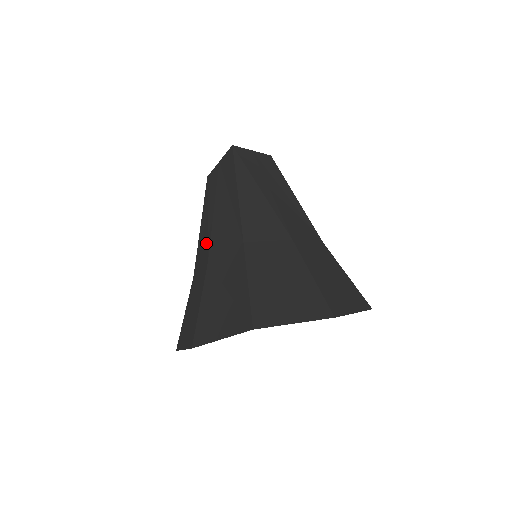
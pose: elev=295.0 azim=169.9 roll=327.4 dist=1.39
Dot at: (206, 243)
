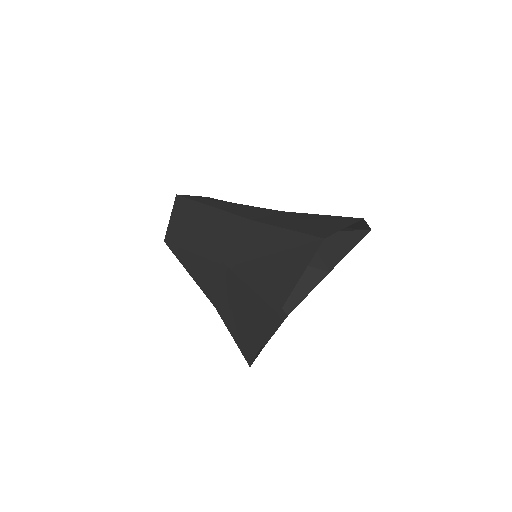
Dot at: (211, 264)
